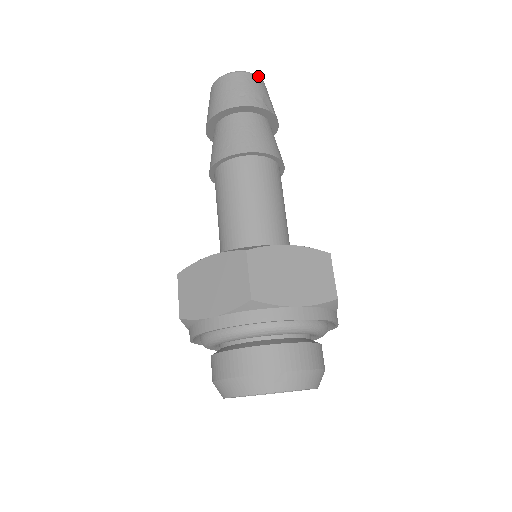
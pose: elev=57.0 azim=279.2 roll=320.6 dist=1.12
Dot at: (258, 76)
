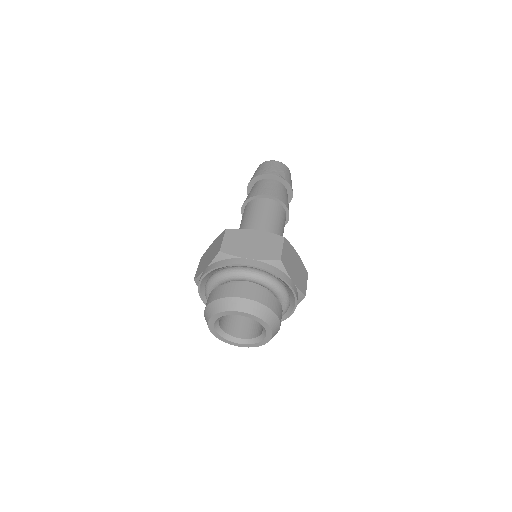
Dot at: (282, 163)
